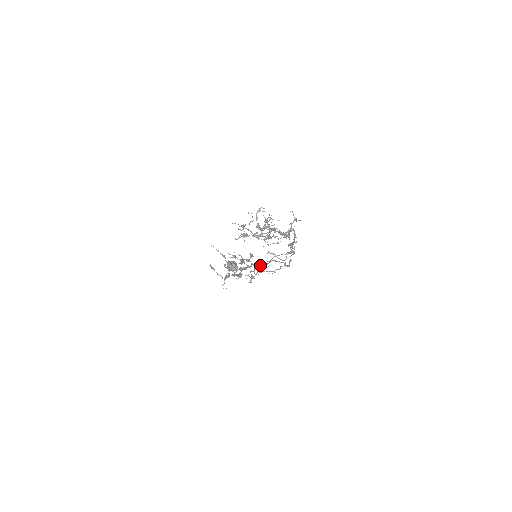
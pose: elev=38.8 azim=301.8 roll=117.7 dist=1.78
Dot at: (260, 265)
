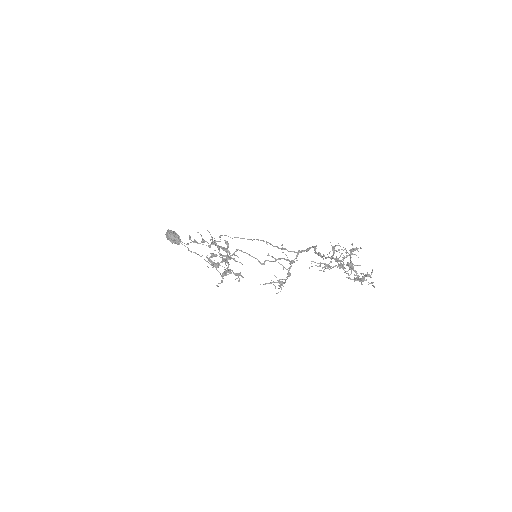
Dot at: (210, 245)
